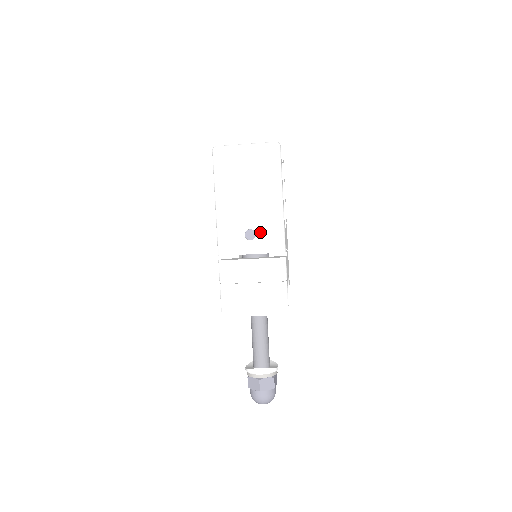
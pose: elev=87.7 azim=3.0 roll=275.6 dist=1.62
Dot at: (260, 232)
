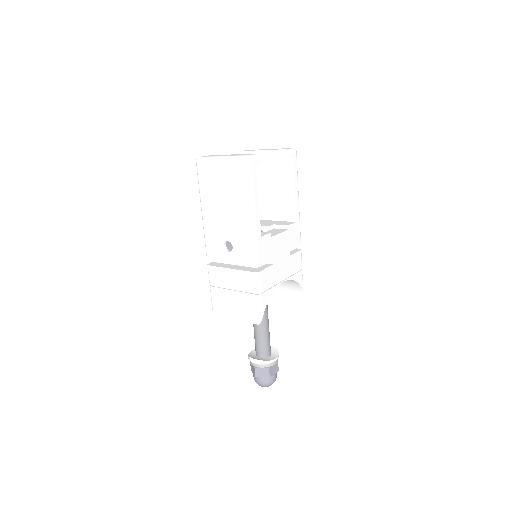
Dot at: (236, 245)
